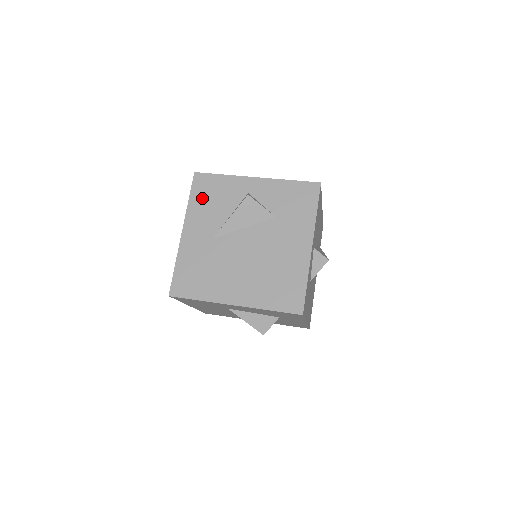
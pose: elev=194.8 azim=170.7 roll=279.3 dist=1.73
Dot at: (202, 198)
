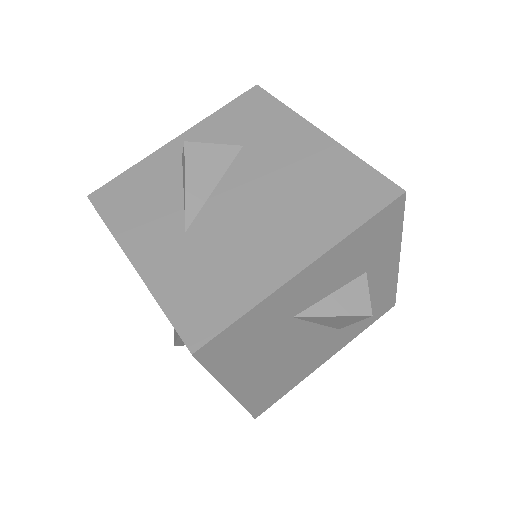
Dot at: (124, 208)
